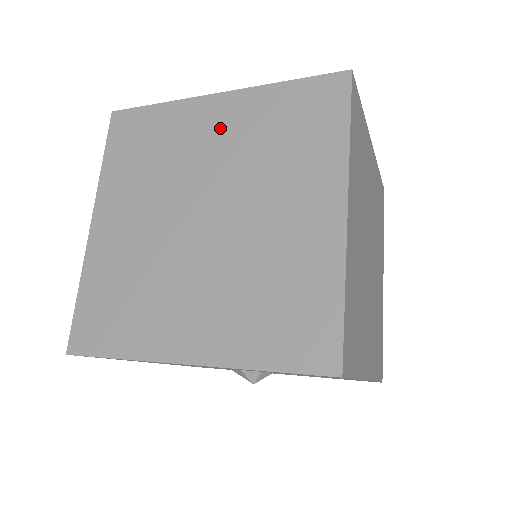
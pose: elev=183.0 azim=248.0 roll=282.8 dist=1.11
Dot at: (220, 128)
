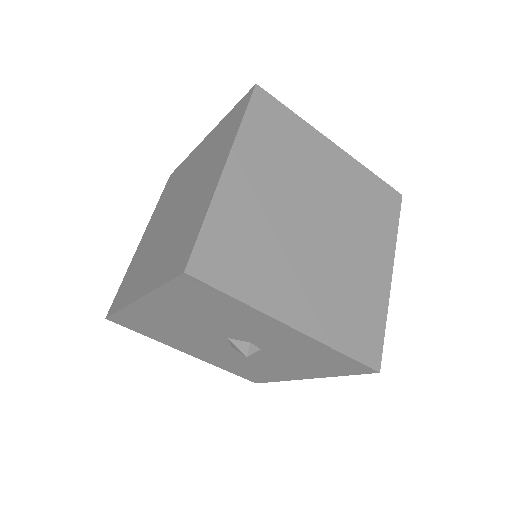
Dot at: (334, 170)
